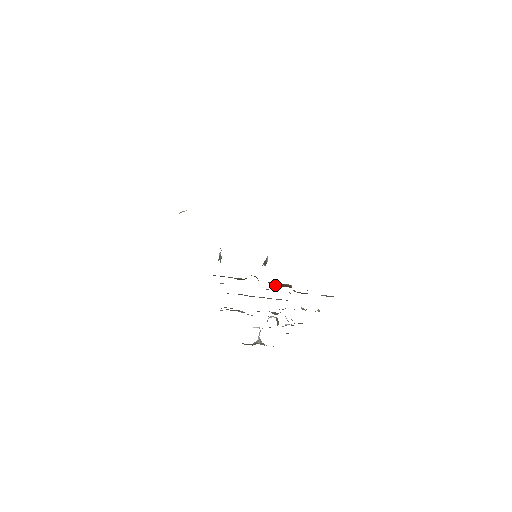
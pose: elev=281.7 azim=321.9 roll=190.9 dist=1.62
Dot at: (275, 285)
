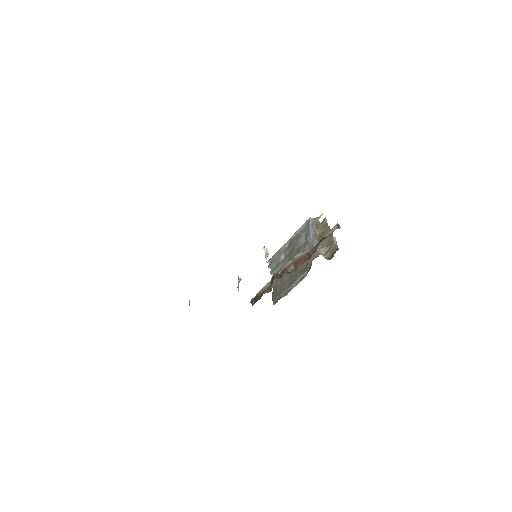
Dot at: (293, 271)
